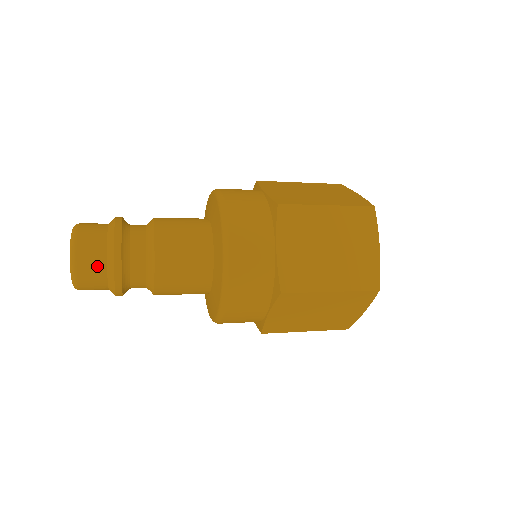
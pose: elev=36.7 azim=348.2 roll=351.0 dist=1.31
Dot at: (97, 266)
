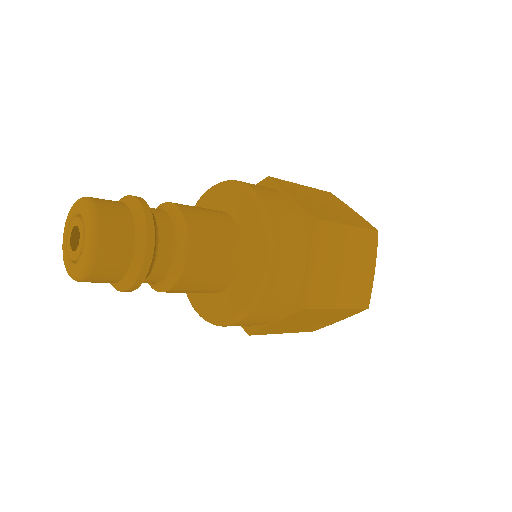
Dot at: (122, 217)
